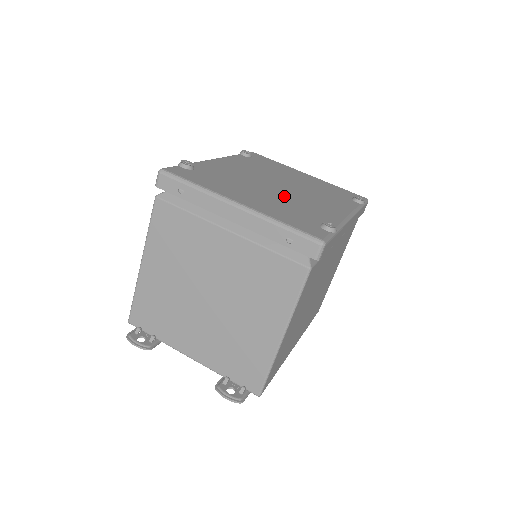
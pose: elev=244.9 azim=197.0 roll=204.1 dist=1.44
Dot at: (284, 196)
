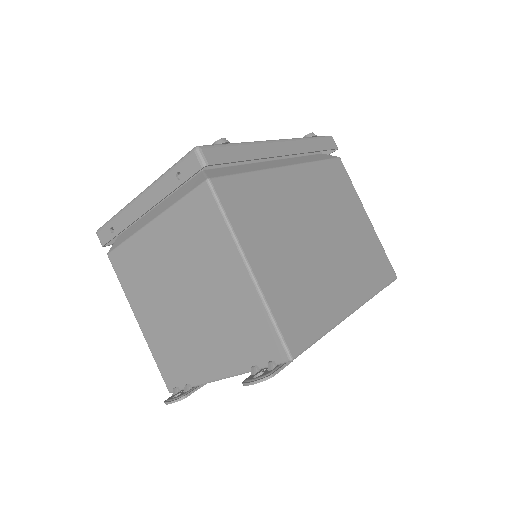
Dot at: occluded
